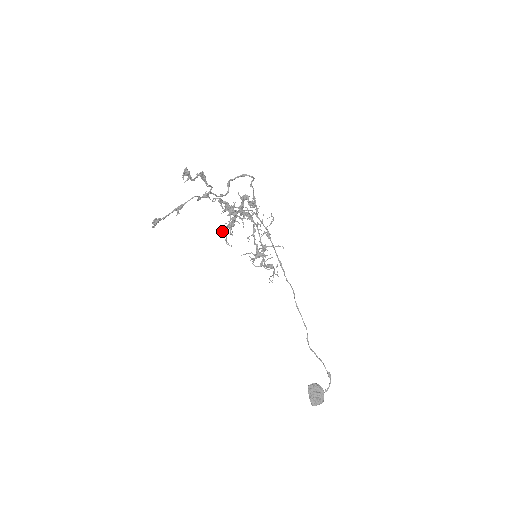
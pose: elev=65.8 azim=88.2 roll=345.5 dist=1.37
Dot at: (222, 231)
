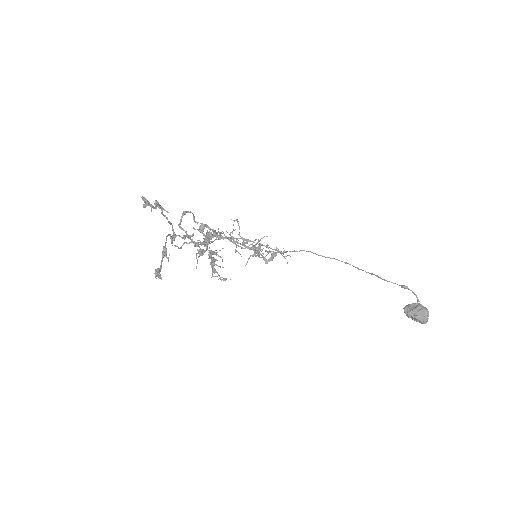
Dot at: occluded
